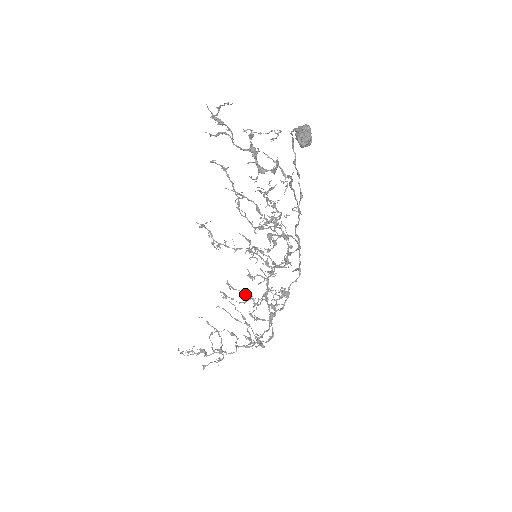
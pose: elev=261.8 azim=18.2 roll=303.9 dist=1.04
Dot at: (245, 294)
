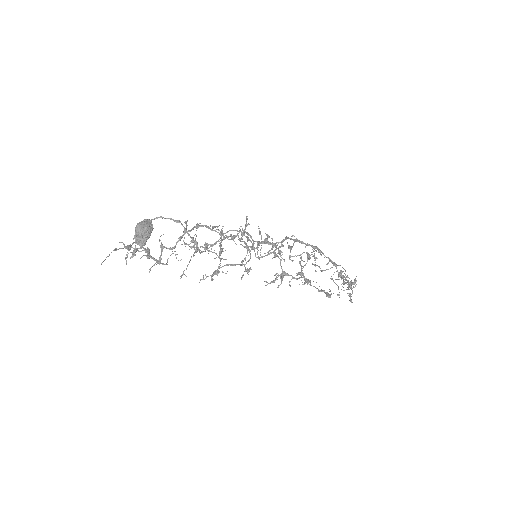
Dot at: (307, 254)
